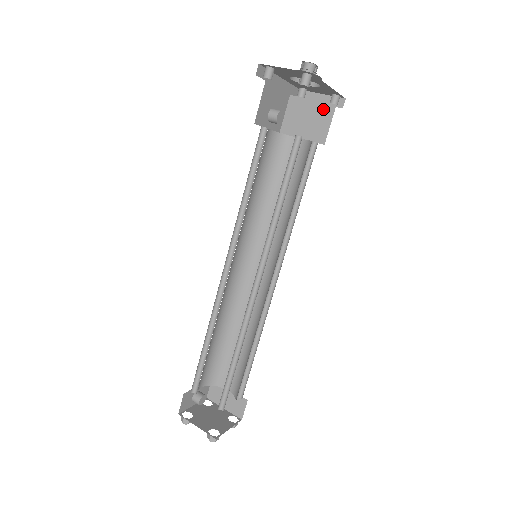
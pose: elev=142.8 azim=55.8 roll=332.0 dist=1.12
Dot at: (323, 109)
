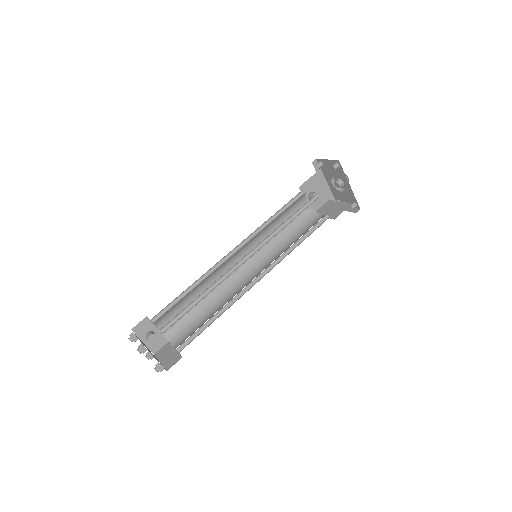
Dot at: (343, 205)
